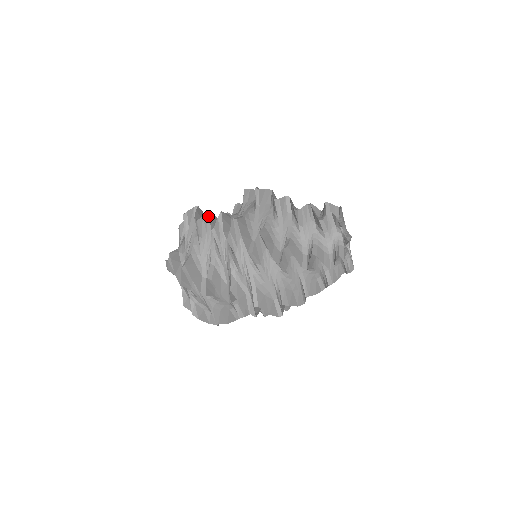
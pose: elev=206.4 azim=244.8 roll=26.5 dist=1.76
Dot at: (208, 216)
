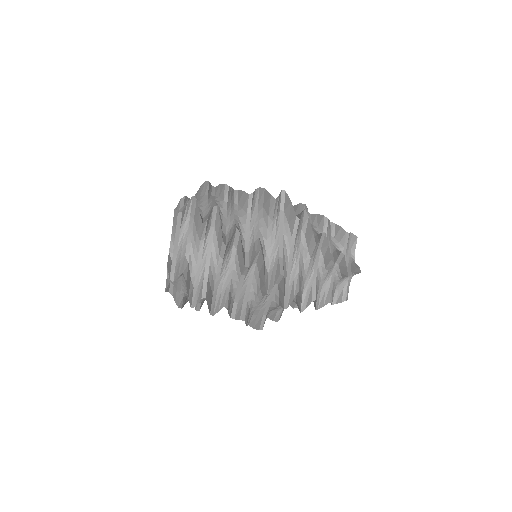
Dot at: (233, 192)
